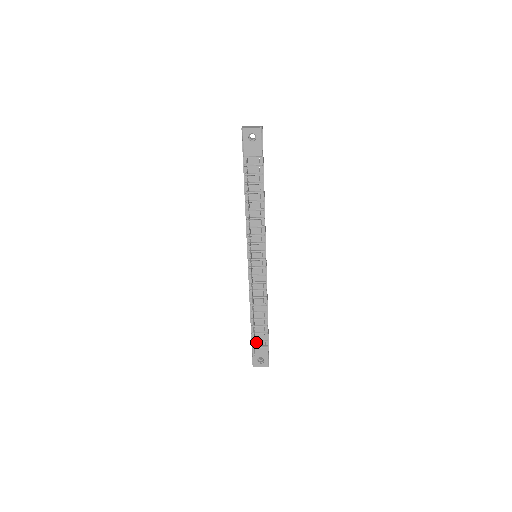
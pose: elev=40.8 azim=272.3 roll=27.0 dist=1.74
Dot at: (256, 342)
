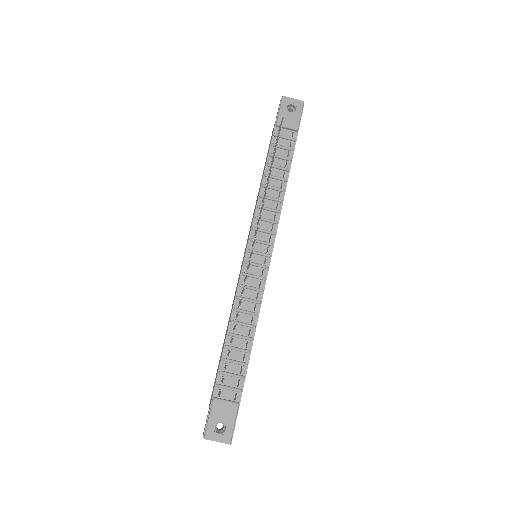
Dot at: (221, 391)
